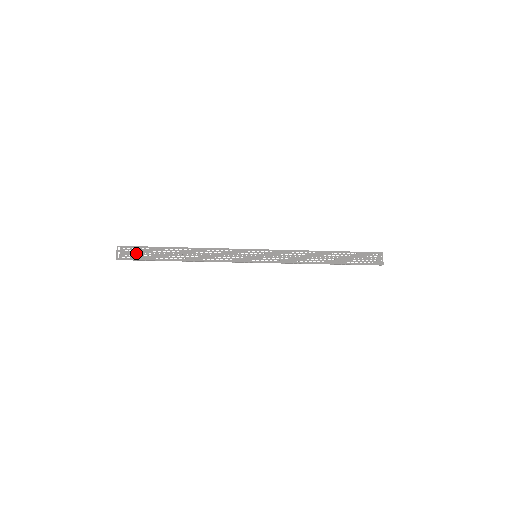
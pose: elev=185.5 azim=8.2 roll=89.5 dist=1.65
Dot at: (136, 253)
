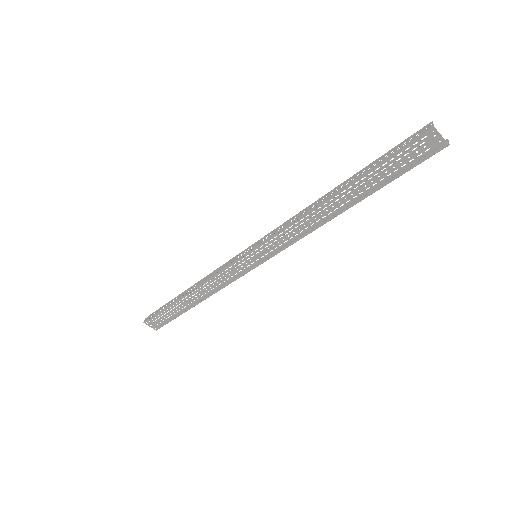
Dot at: occluded
